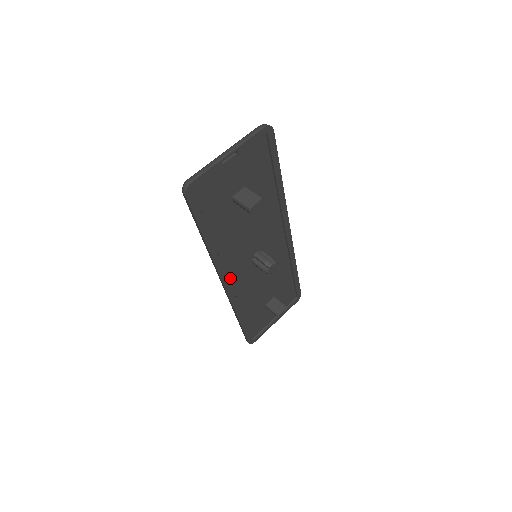
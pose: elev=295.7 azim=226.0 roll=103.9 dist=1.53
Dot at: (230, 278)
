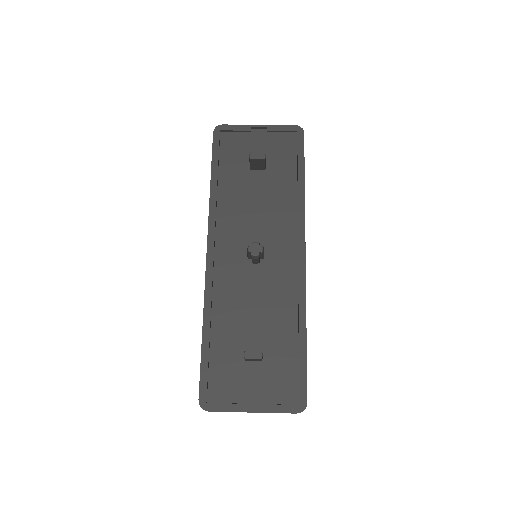
Dot at: (218, 252)
